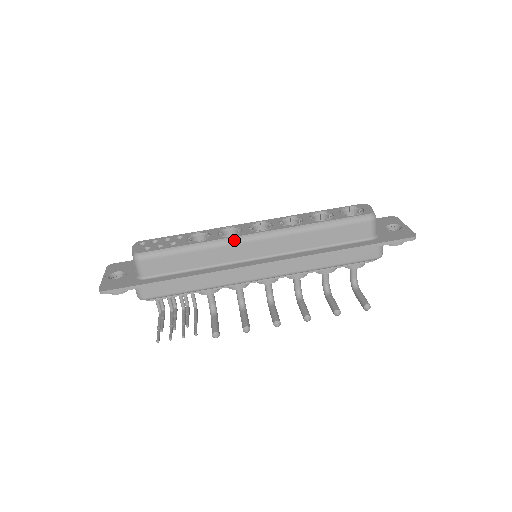
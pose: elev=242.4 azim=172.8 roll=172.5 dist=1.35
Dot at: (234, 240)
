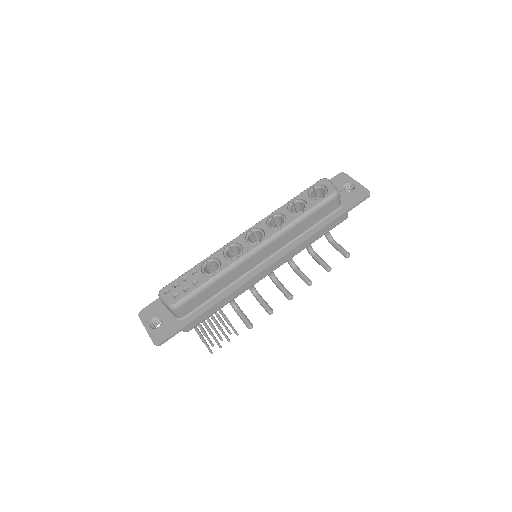
Dot at: (243, 259)
